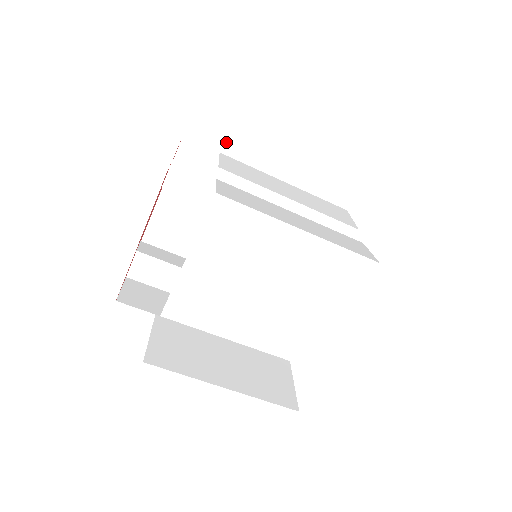
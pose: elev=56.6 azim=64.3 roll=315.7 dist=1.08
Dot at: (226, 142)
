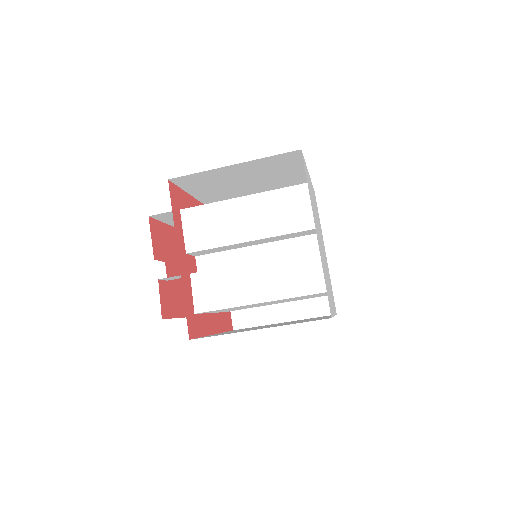
Dot at: (178, 183)
